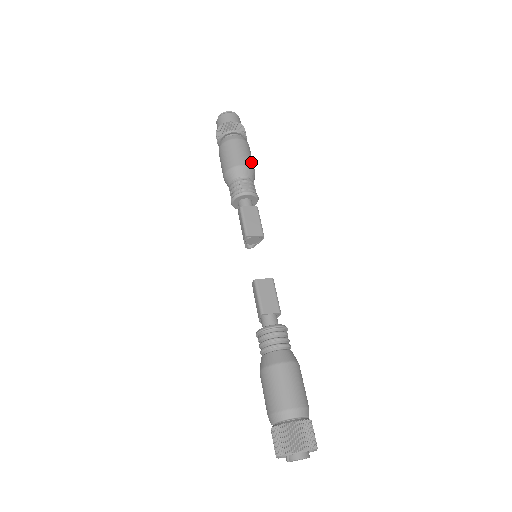
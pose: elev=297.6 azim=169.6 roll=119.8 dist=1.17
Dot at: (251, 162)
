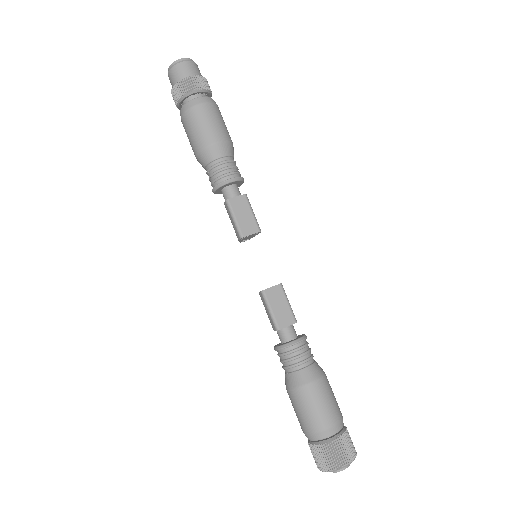
Dot at: (226, 132)
